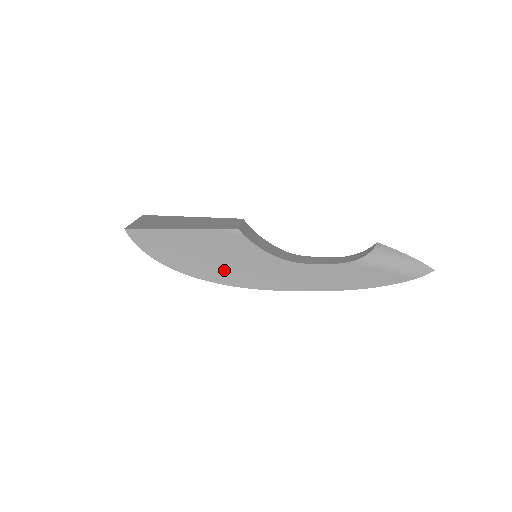
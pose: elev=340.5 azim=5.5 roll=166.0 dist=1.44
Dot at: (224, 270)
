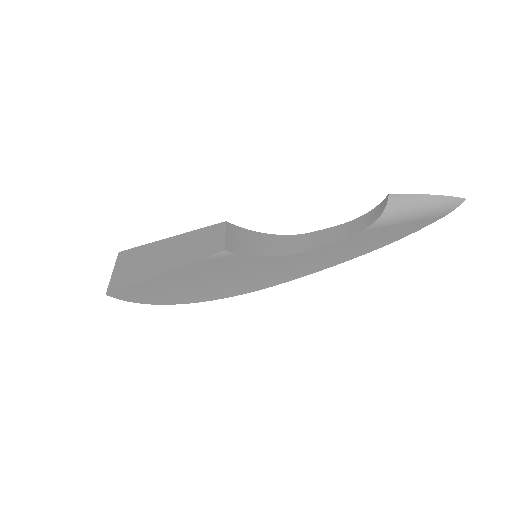
Dot at: (228, 286)
